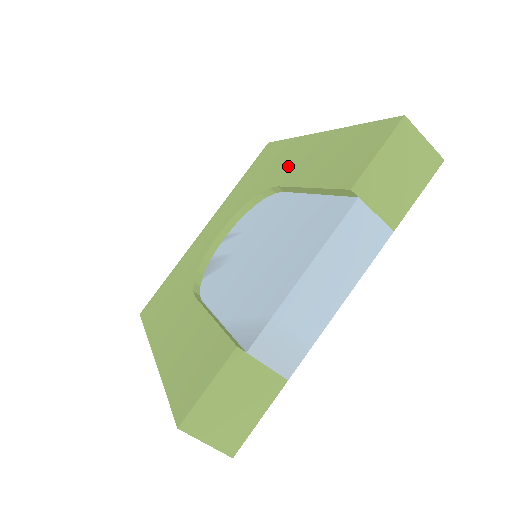
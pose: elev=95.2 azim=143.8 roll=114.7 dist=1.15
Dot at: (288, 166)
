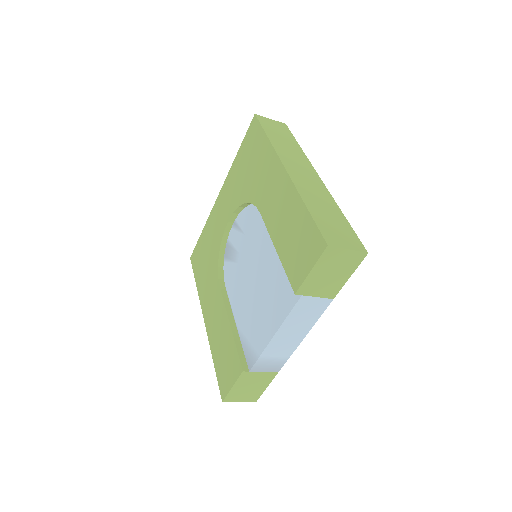
Dot at: (266, 192)
